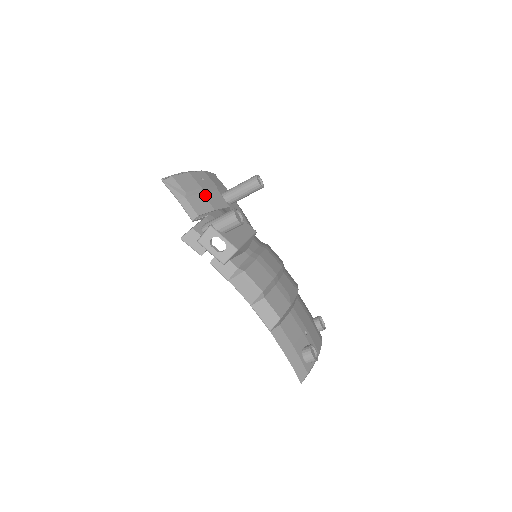
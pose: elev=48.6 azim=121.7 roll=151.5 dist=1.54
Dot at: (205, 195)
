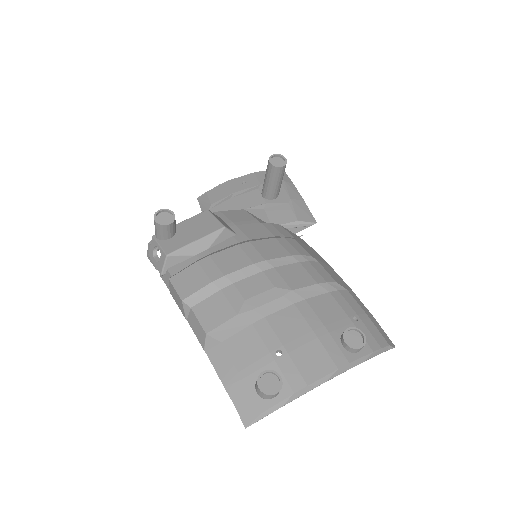
Dot at: (233, 200)
